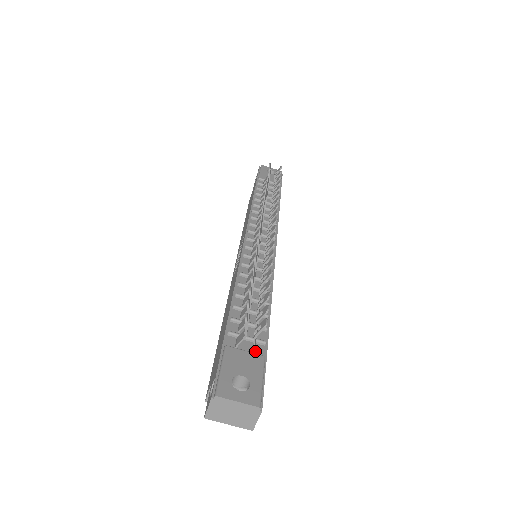
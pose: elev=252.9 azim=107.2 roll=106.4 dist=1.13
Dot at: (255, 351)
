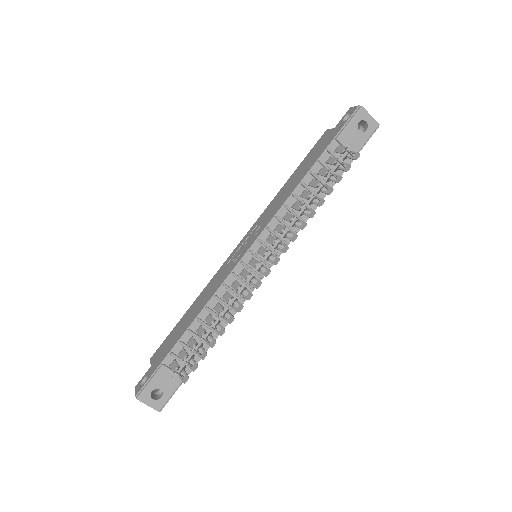
Dot at: occluded
